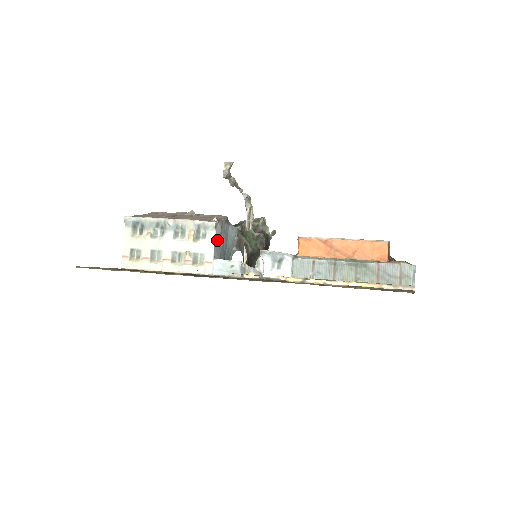
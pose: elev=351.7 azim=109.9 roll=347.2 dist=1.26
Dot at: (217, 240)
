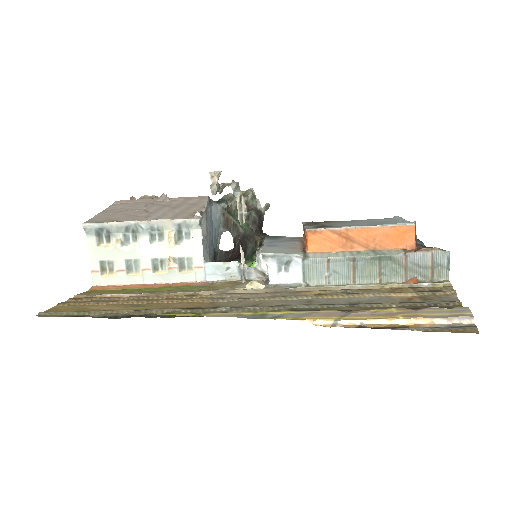
Dot at: (204, 237)
